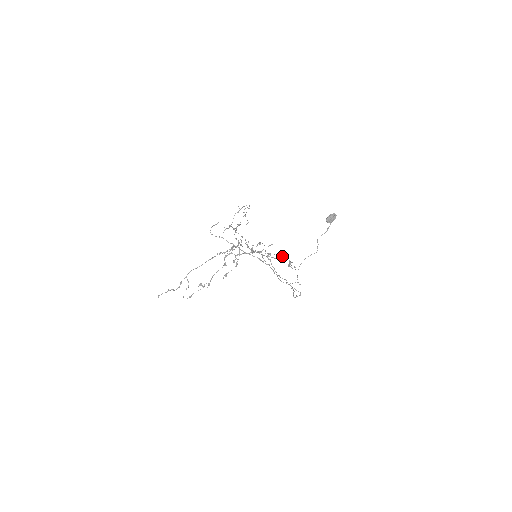
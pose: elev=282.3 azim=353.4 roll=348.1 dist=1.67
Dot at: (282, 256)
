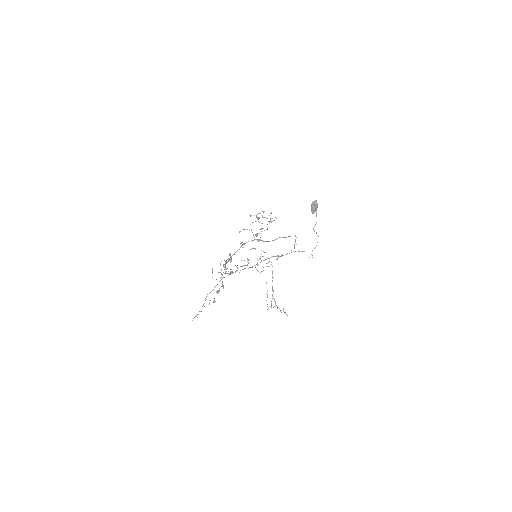
Dot at: (258, 219)
